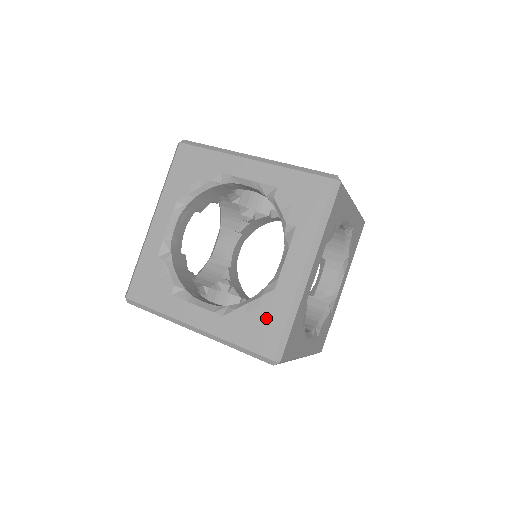
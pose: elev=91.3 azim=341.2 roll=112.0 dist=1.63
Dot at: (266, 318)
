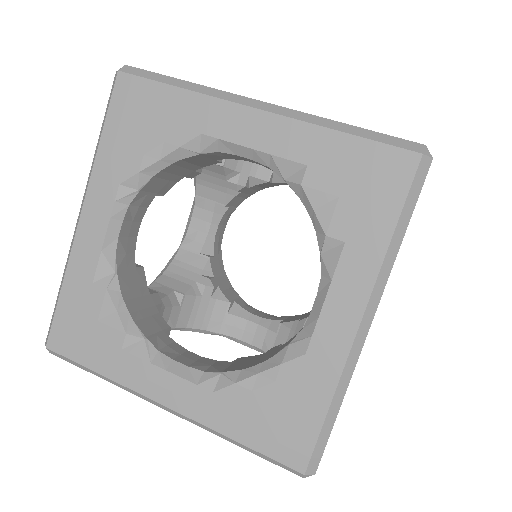
Dot at: (290, 403)
